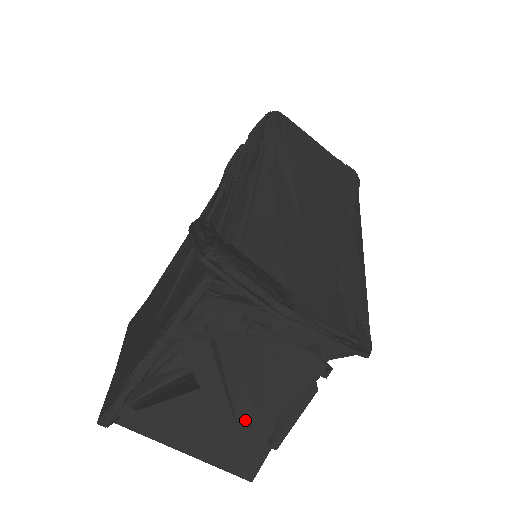
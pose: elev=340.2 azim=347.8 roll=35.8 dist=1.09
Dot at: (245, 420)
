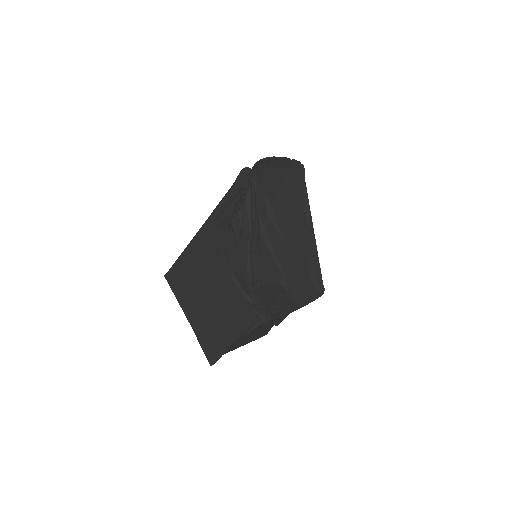
Dot at: (265, 325)
